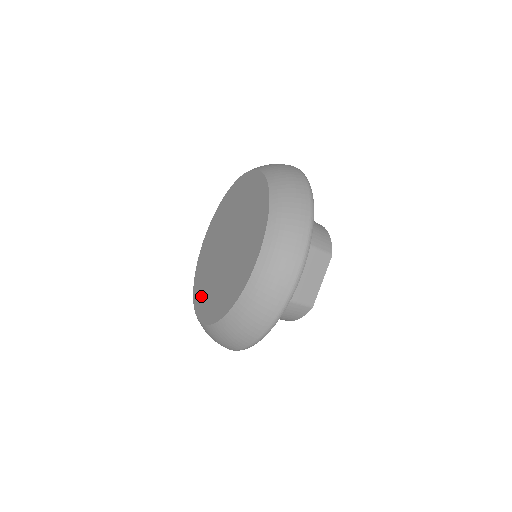
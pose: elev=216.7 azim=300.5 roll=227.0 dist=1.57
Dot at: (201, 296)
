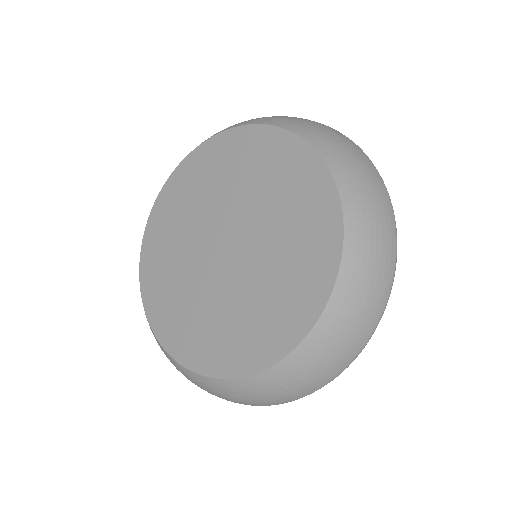
Dot at: (163, 305)
